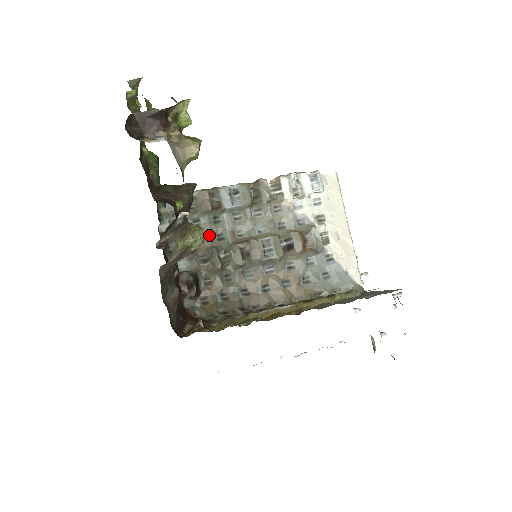
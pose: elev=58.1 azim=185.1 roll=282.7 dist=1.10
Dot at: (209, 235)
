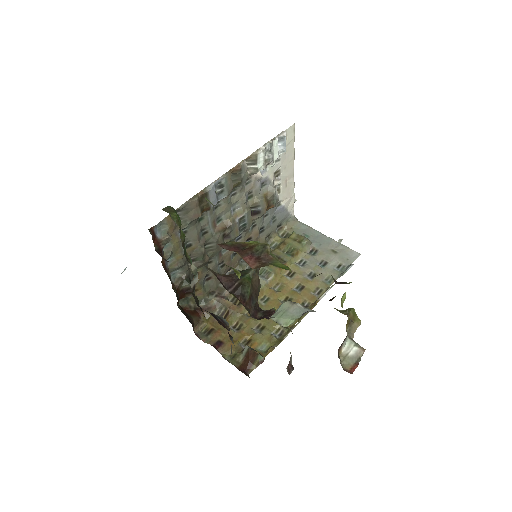
Dot at: (196, 237)
